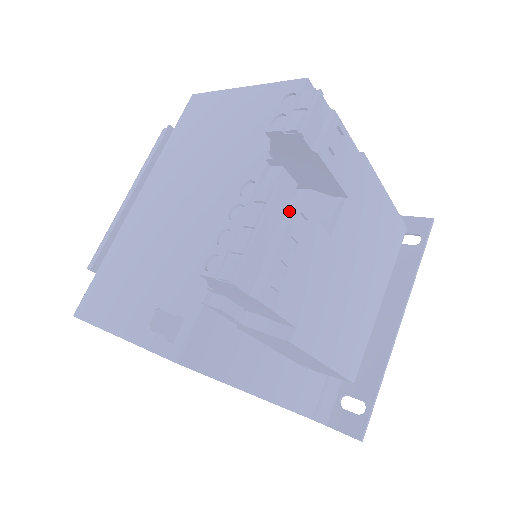
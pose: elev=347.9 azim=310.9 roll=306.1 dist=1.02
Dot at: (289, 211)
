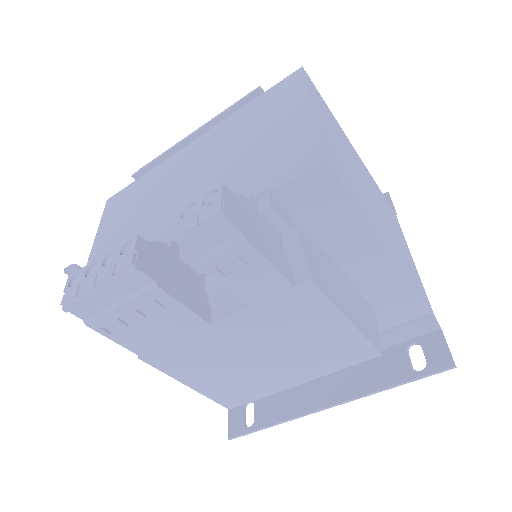
Dot at: (145, 290)
